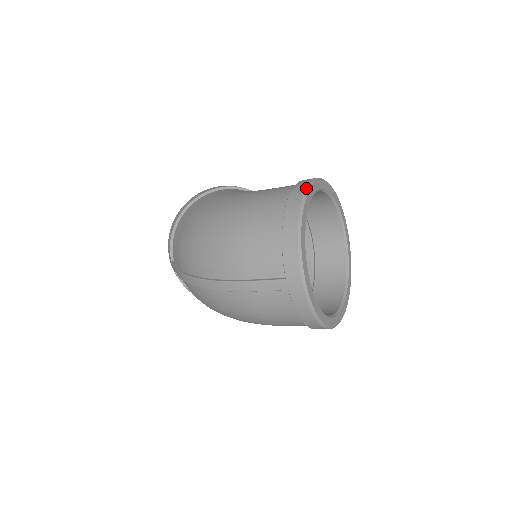
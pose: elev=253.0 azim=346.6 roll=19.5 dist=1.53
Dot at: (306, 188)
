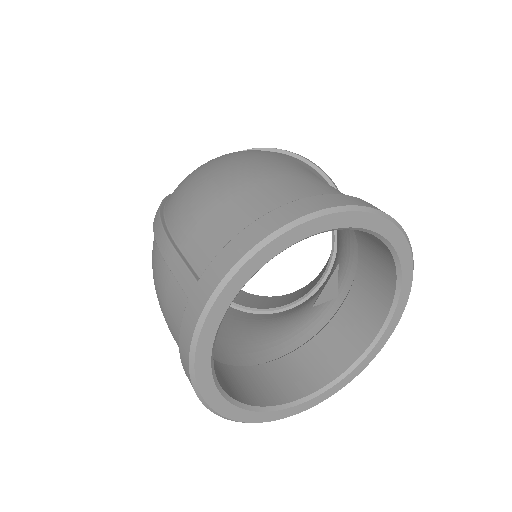
Dot at: (353, 205)
